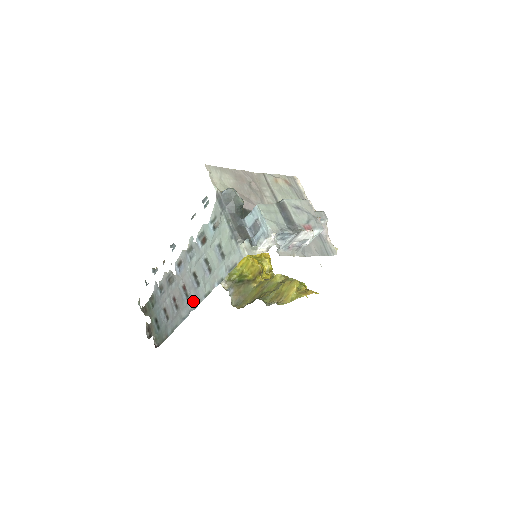
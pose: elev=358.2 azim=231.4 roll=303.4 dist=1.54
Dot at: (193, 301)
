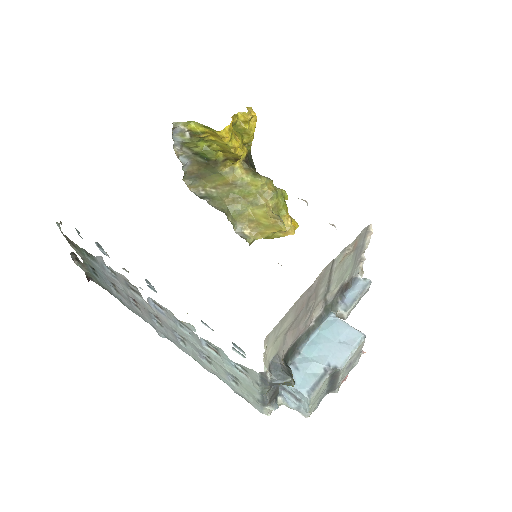
Dot at: (168, 337)
